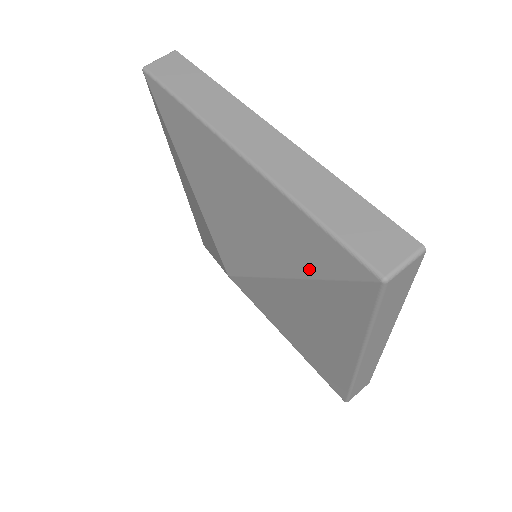
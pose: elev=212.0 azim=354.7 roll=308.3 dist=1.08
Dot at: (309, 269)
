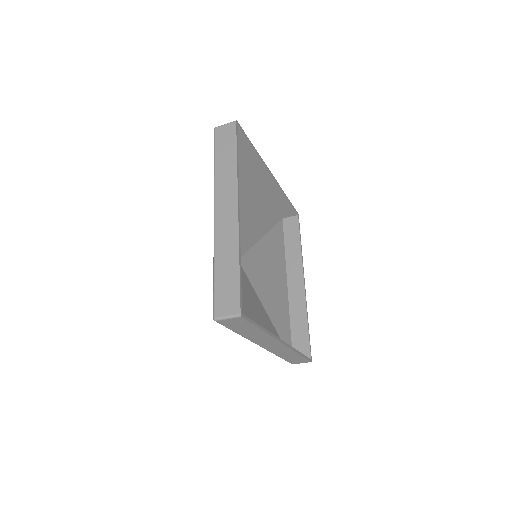
Dot at: occluded
